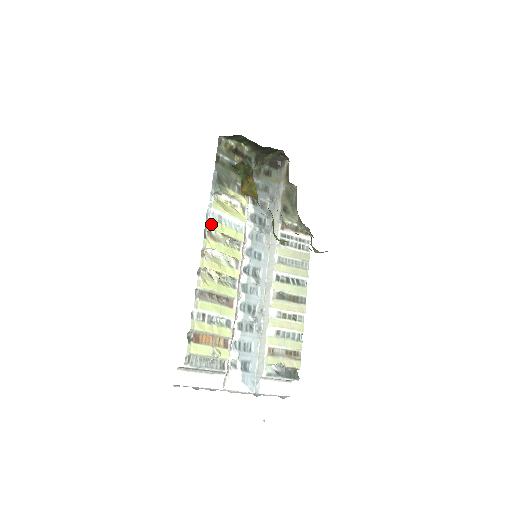
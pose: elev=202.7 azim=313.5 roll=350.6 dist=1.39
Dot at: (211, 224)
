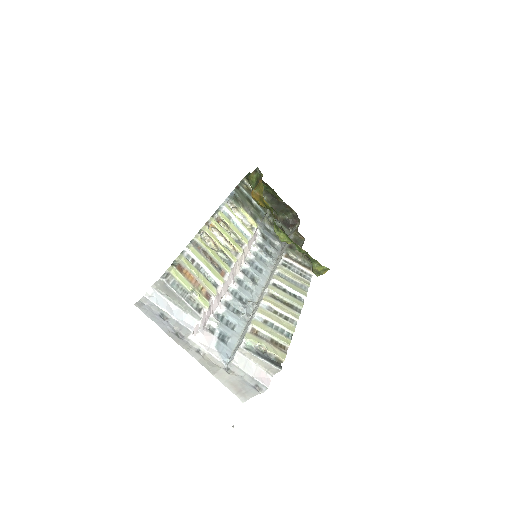
Dot at: (220, 213)
